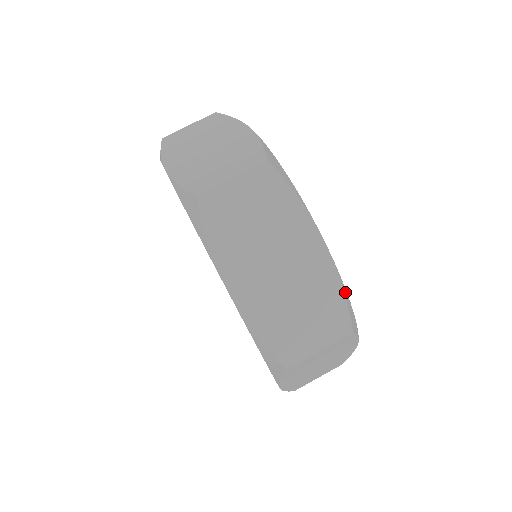
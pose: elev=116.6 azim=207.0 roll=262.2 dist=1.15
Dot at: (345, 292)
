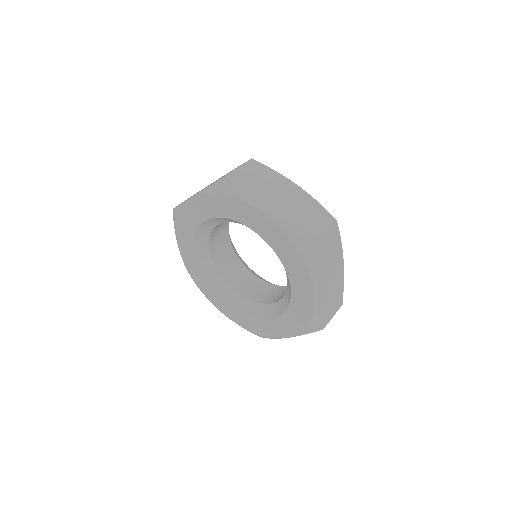
Dot at: occluded
